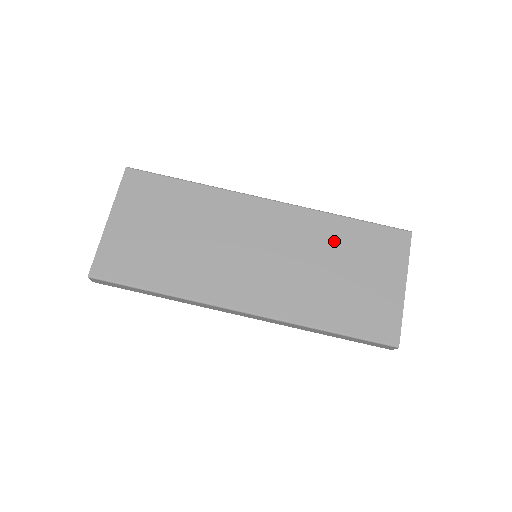
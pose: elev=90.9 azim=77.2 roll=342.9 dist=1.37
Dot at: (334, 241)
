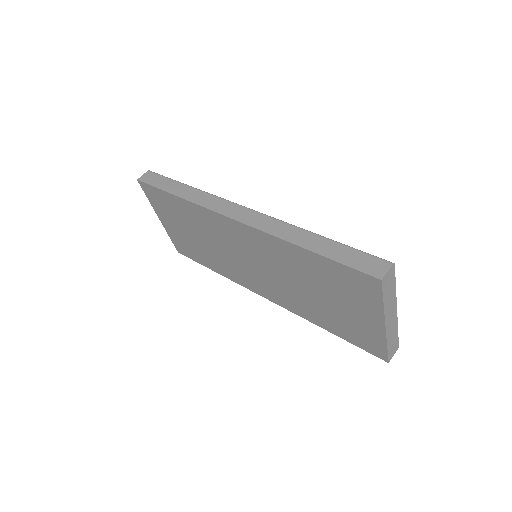
Dot at: occluded
